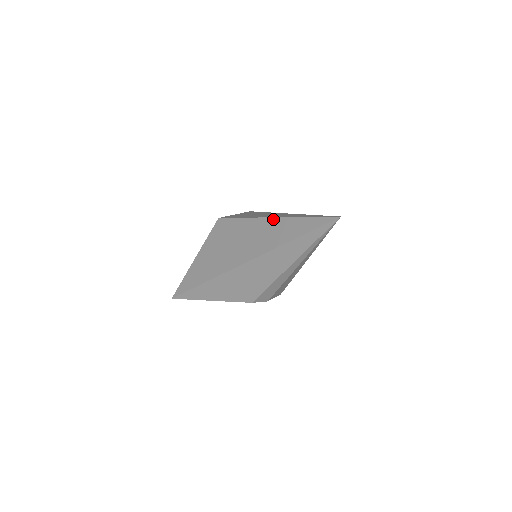
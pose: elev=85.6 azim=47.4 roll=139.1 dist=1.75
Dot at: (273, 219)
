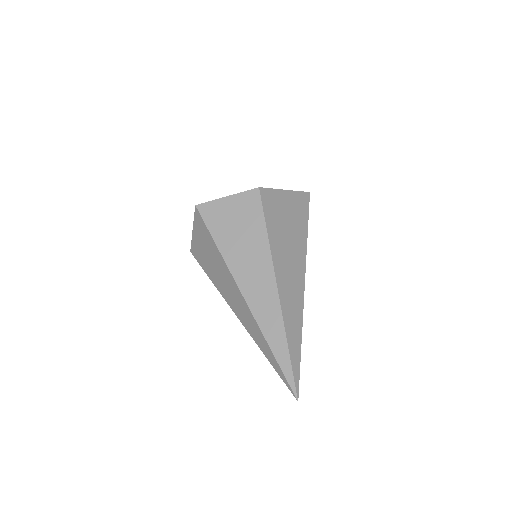
Dot at: (241, 322)
